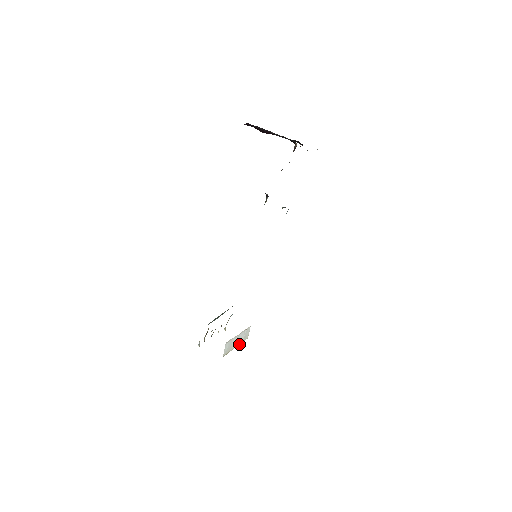
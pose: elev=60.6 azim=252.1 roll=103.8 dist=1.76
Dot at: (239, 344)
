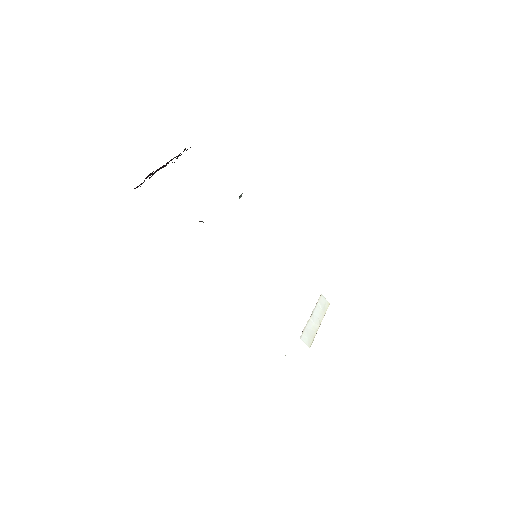
Dot at: (322, 319)
